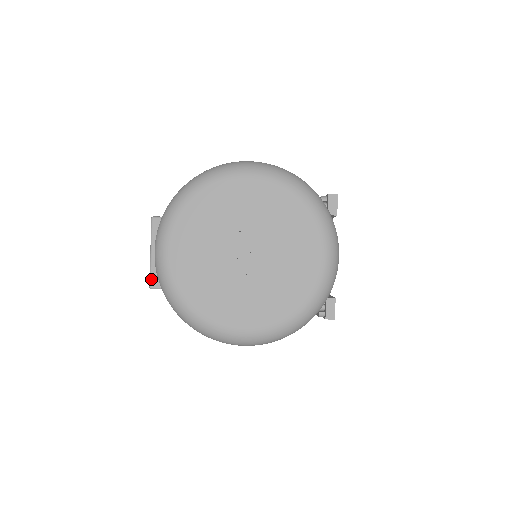
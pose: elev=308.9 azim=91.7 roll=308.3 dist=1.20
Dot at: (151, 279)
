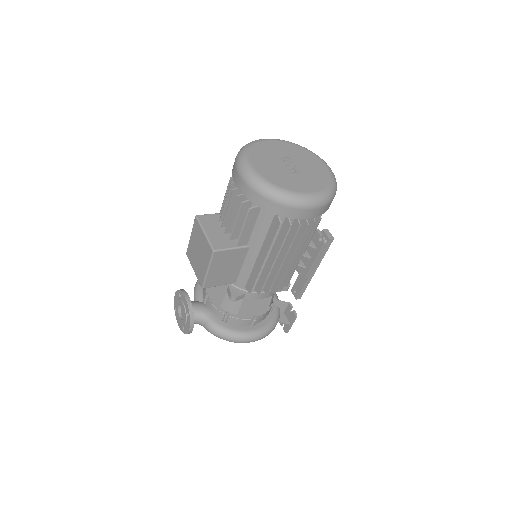
Dot at: (212, 246)
